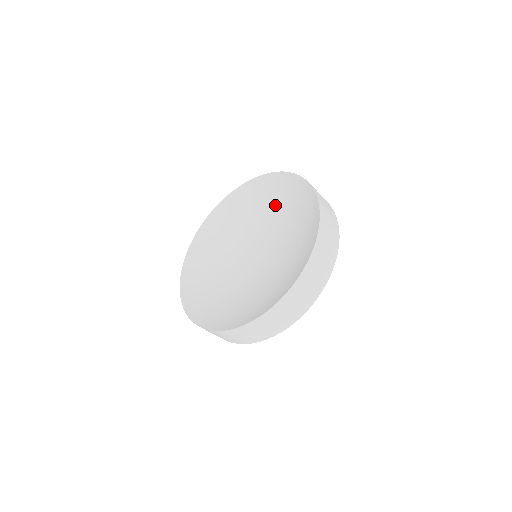
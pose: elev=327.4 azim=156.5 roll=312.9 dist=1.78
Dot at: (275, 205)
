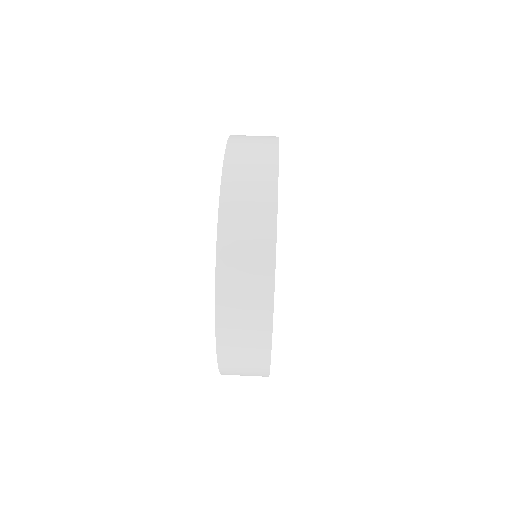
Dot at: occluded
